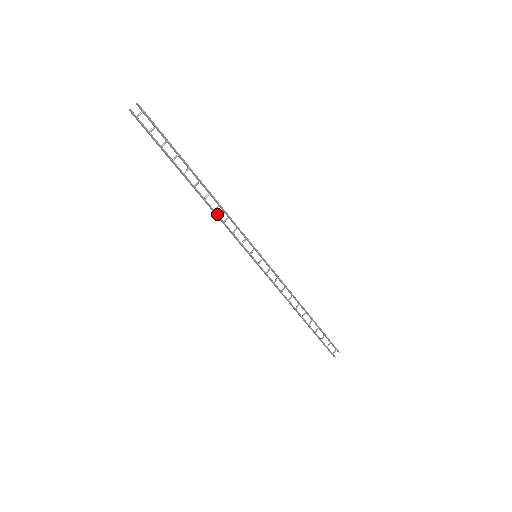
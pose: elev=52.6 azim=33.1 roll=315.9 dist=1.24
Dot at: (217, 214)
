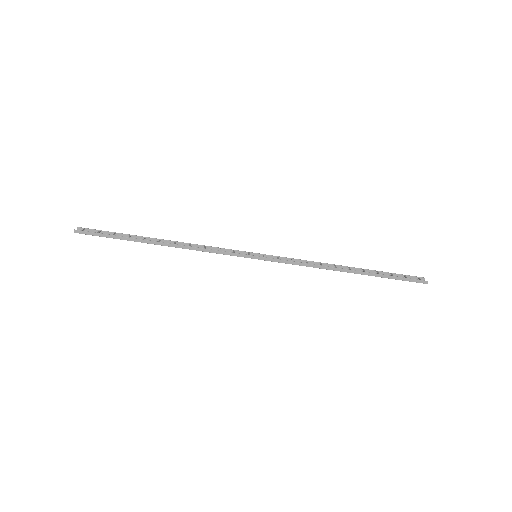
Dot at: (193, 247)
